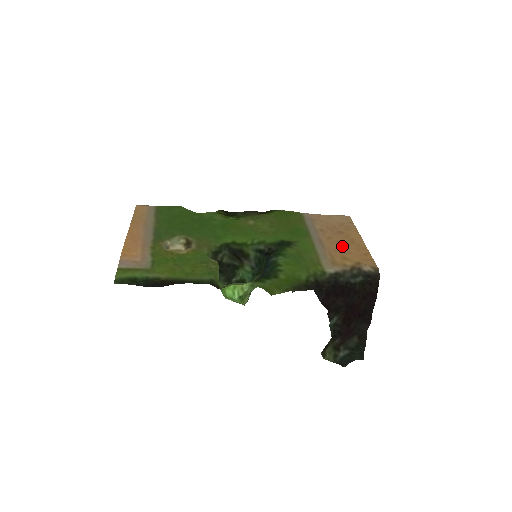
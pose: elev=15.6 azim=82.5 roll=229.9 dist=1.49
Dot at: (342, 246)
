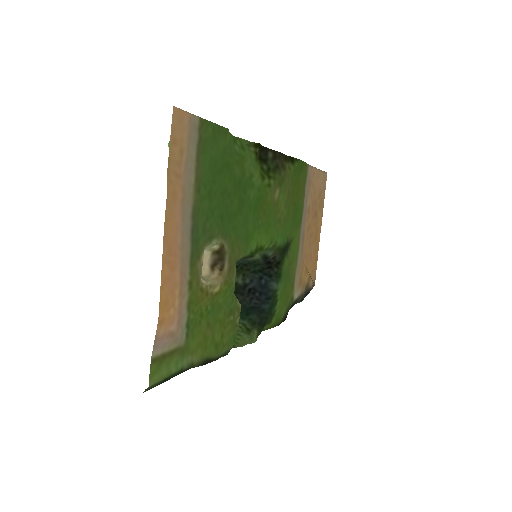
Dot at: (311, 246)
